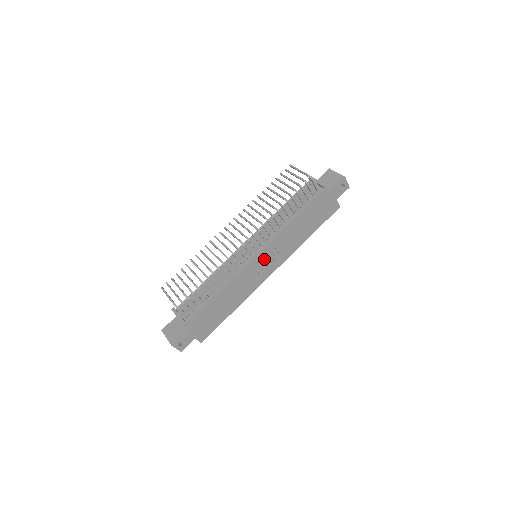
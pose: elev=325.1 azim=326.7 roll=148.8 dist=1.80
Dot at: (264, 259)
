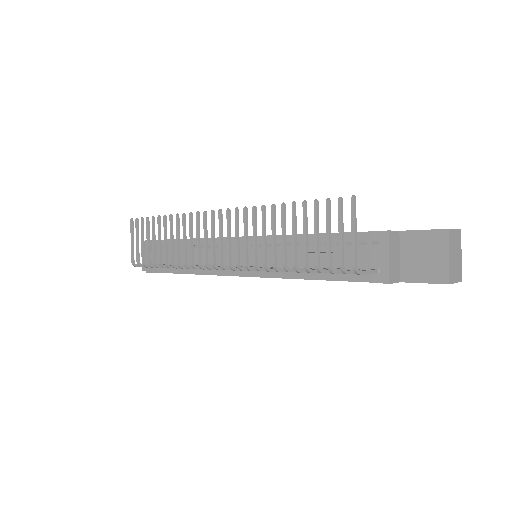
Dot at: occluded
